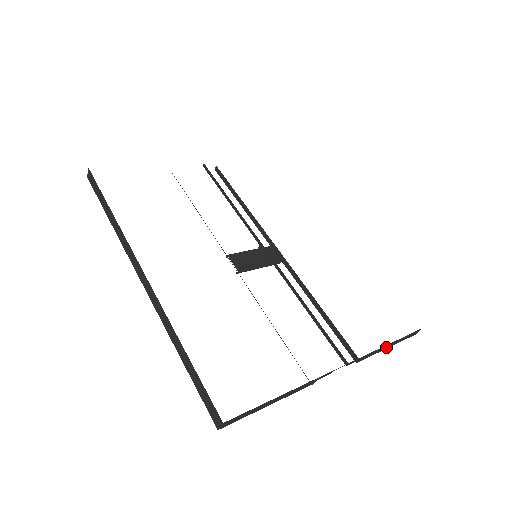
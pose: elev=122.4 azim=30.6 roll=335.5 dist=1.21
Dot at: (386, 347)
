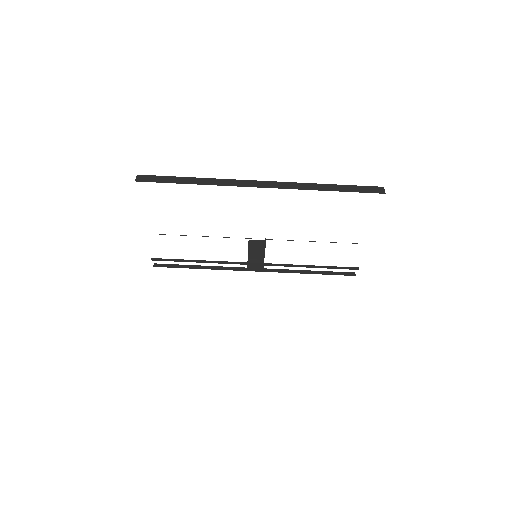
Dot at: occluded
